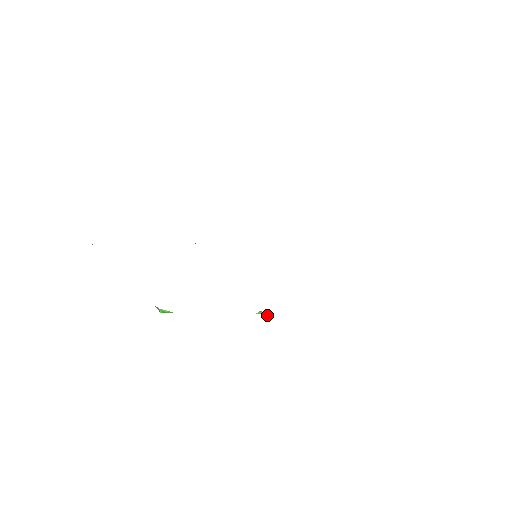
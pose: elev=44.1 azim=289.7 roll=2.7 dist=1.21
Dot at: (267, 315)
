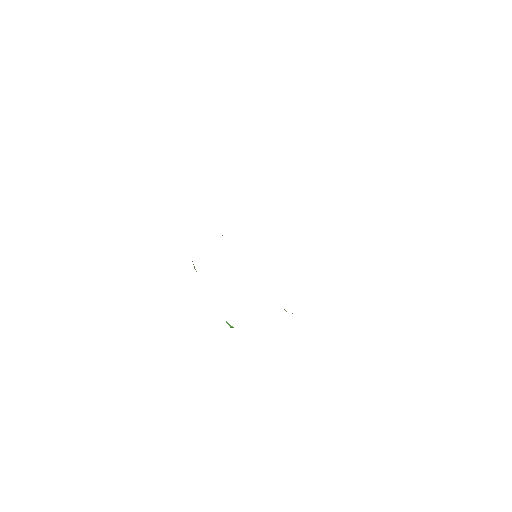
Dot at: (292, 313)
